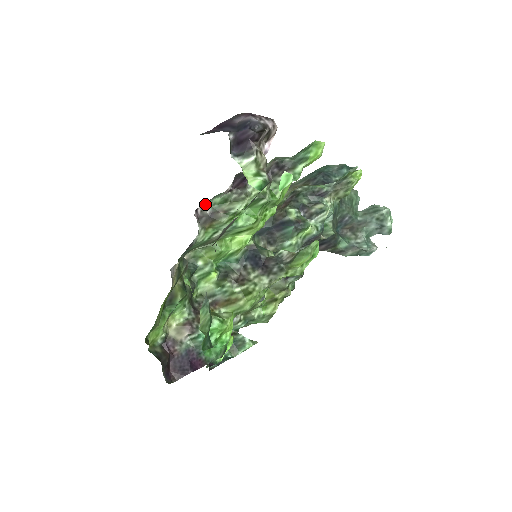
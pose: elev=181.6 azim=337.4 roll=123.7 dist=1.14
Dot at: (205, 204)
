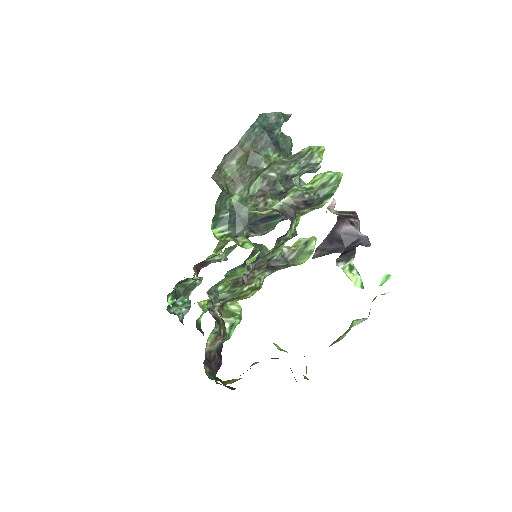
Dot at: occluded
